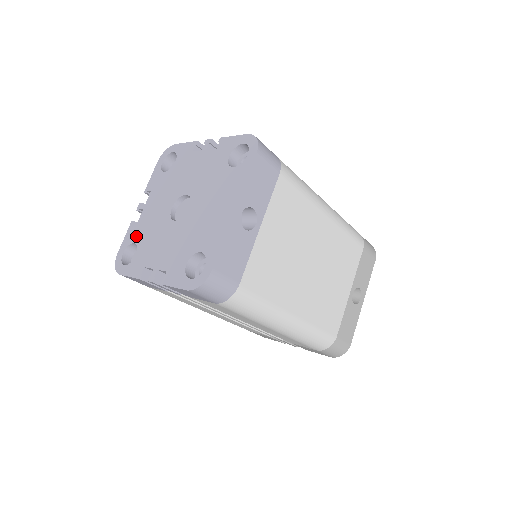
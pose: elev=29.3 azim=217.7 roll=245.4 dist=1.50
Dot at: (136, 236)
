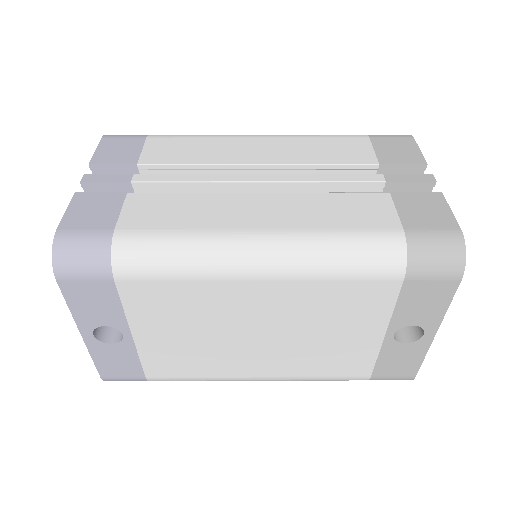
Dot at: occluded
